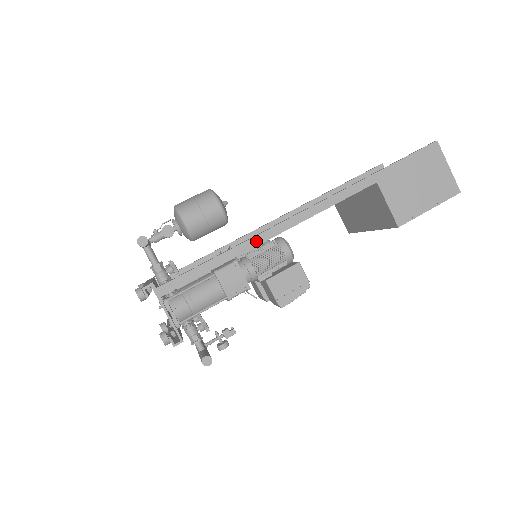
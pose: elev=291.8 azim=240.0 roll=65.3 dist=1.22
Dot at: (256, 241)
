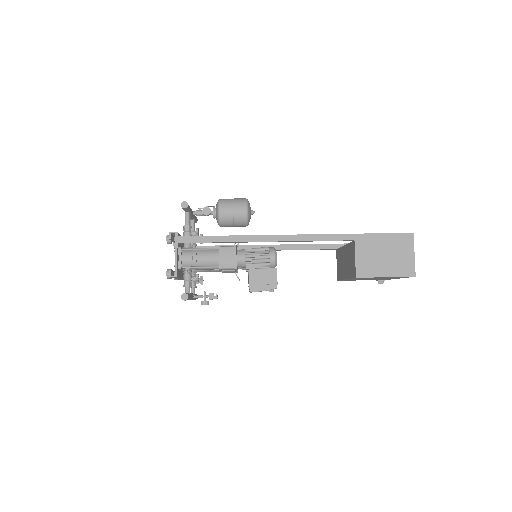
Dot at: (253, 238)
